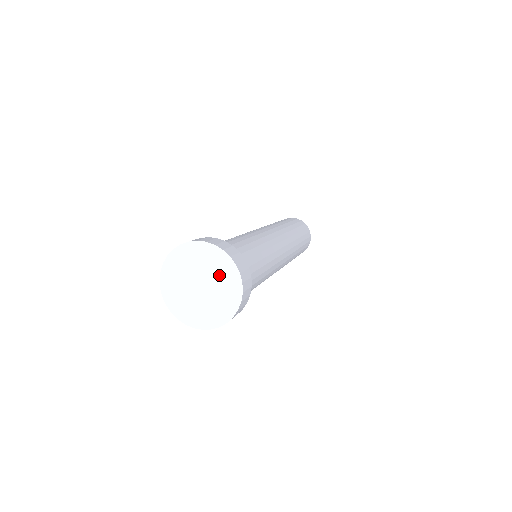
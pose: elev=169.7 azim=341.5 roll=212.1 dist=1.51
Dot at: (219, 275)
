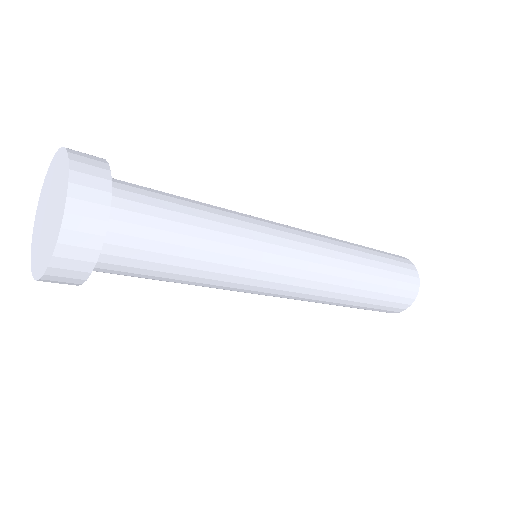
Dot at: (58, 181)
